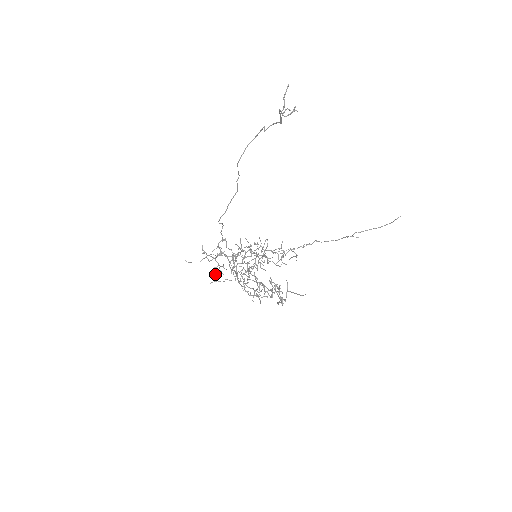
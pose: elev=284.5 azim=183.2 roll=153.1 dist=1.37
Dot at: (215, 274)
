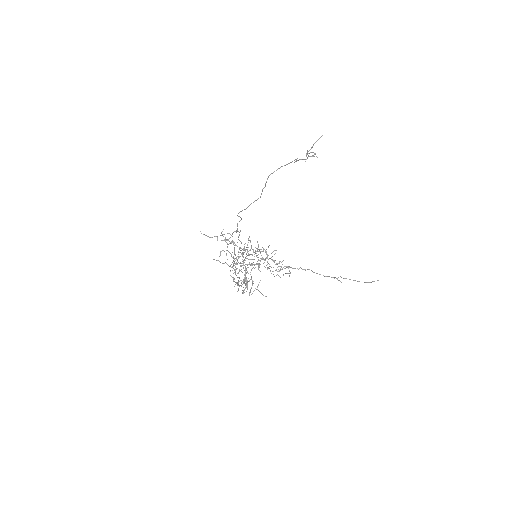
Dot at: (220, 255)
